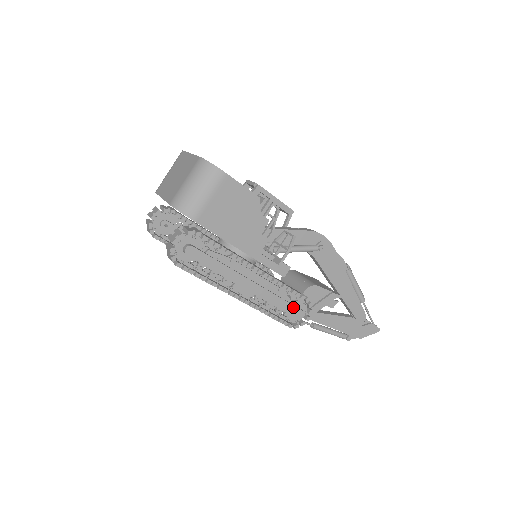
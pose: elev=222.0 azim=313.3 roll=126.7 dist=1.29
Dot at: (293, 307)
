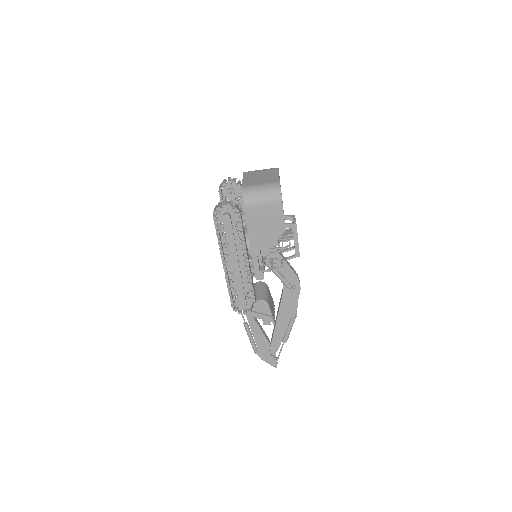
Dot at: (244, 299)
